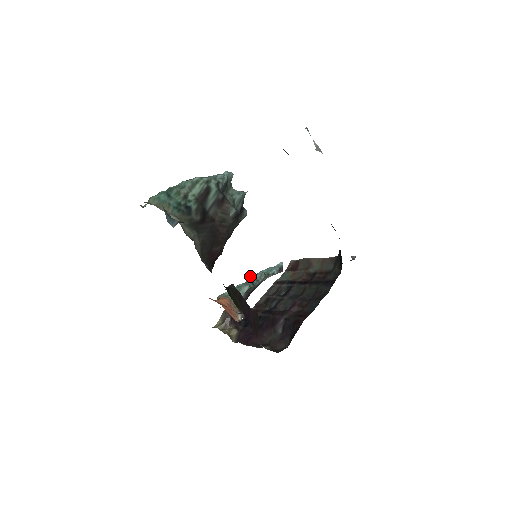
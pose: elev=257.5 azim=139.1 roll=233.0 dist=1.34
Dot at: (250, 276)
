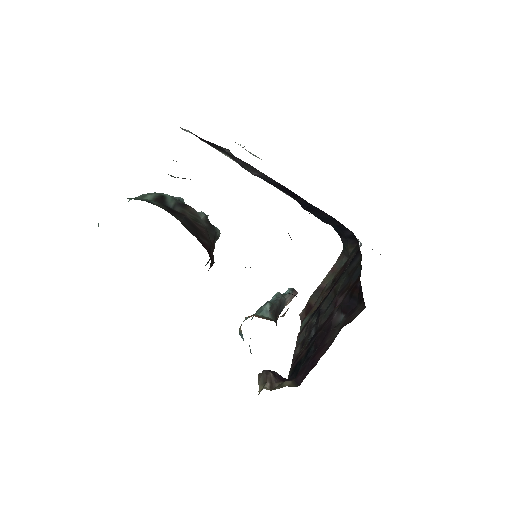
Dot at: occluded
